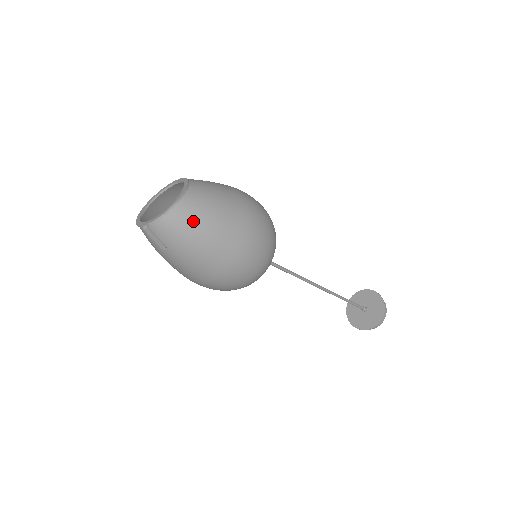
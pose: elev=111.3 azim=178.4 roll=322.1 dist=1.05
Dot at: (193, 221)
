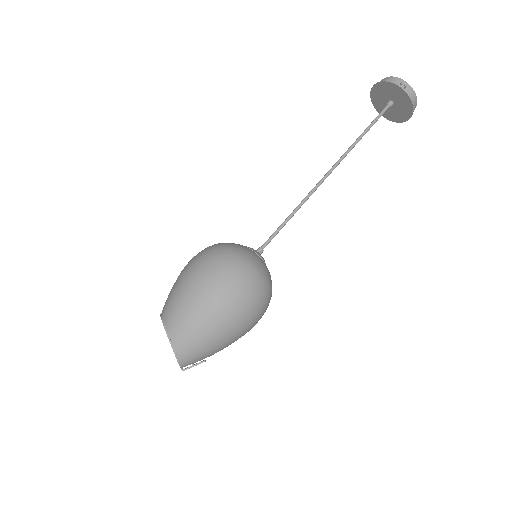
Dot at: (194, 348)
